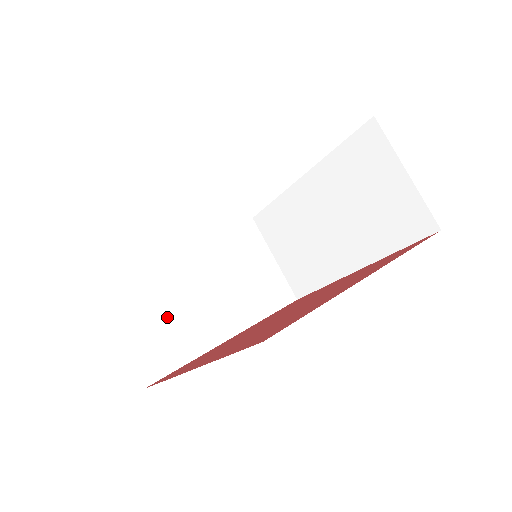
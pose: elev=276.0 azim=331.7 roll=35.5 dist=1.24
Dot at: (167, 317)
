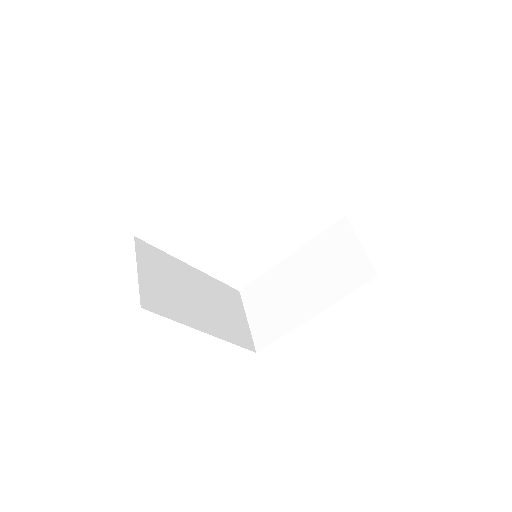
Dot at: (170, 289)
